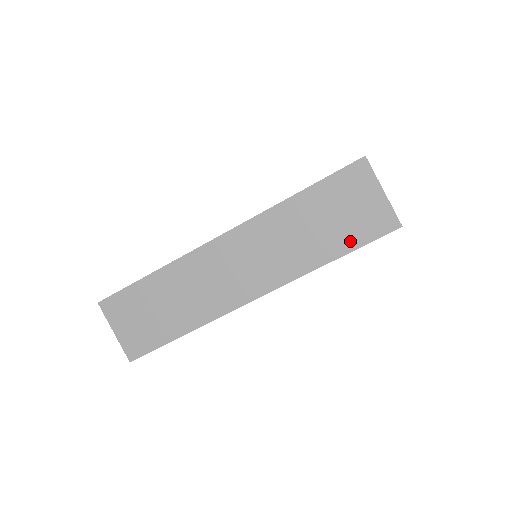
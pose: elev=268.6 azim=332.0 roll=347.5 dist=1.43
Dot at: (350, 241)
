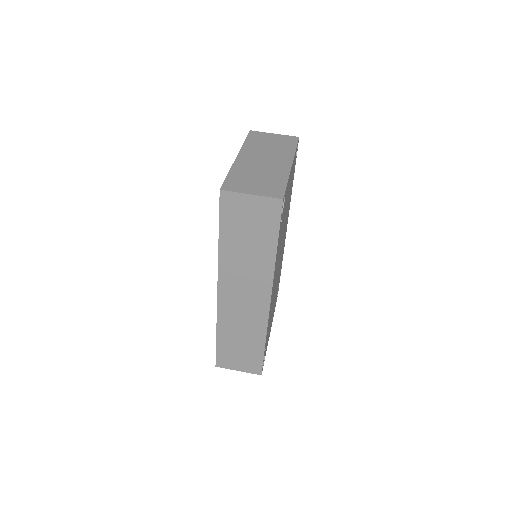
Dot at: (271, 233)
